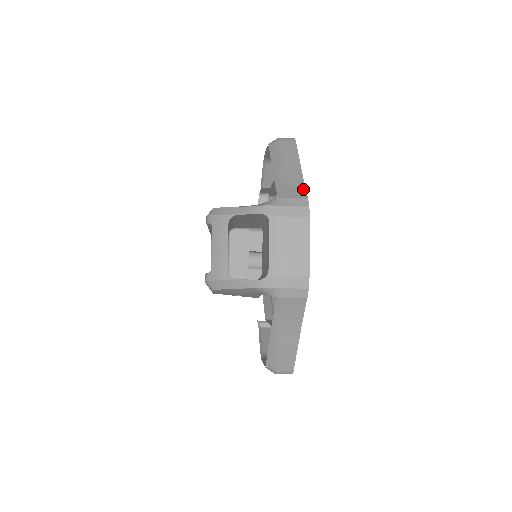
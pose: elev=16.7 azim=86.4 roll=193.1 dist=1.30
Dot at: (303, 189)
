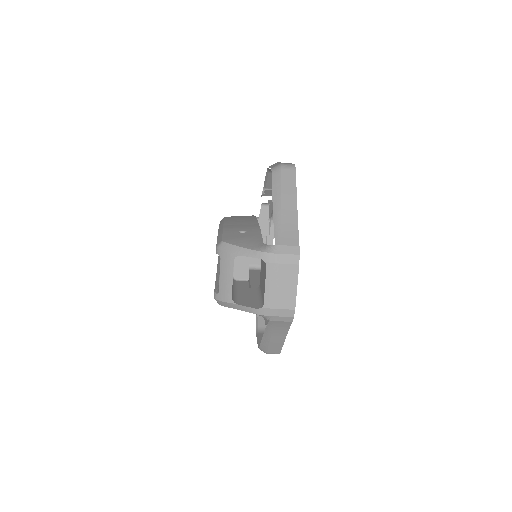
Dot at: (296, 234)
